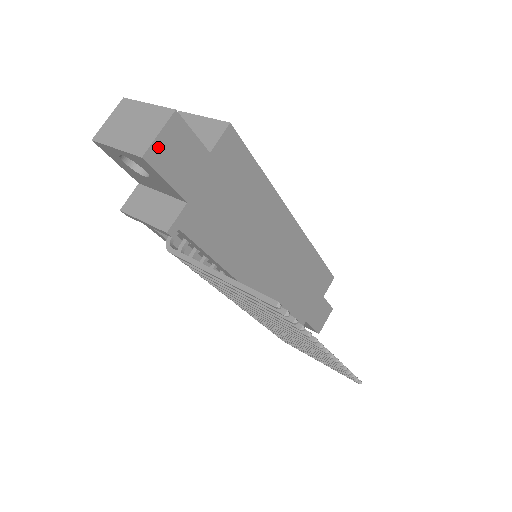
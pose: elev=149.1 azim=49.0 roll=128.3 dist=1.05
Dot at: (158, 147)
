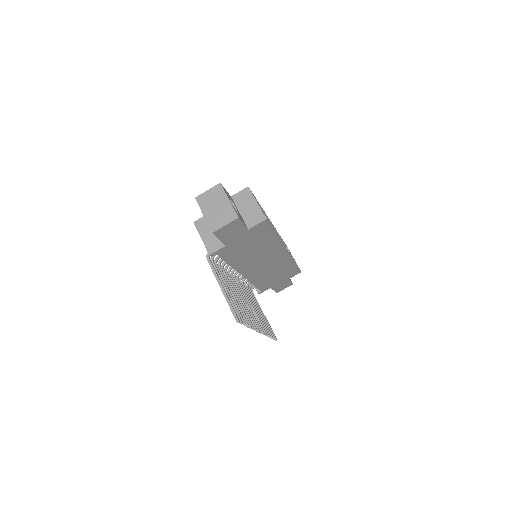
Dot at: (222, 229)
